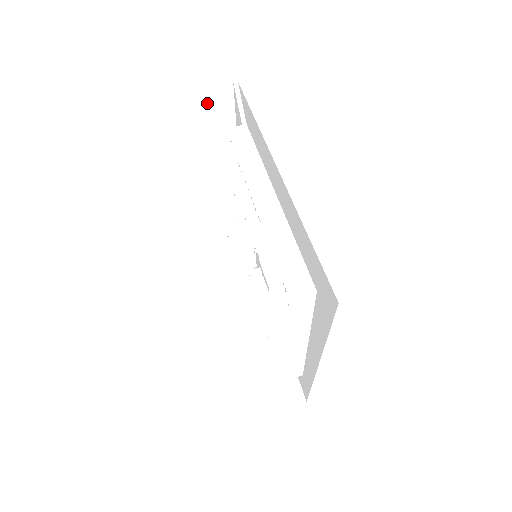
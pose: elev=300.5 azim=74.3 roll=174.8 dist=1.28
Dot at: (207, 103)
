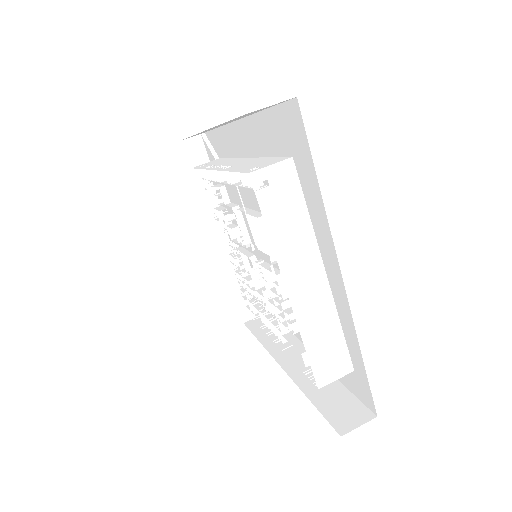
Dot at: (183, 158)
